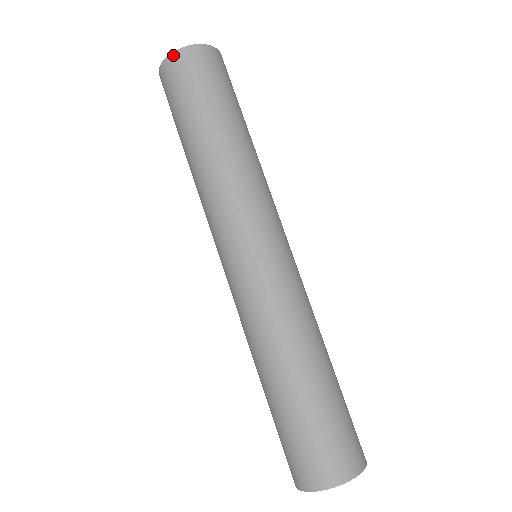
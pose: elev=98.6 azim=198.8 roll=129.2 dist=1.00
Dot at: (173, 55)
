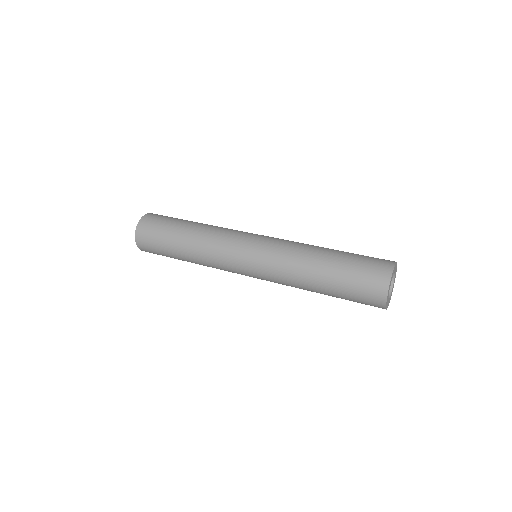
Dot at: (151, 213)
